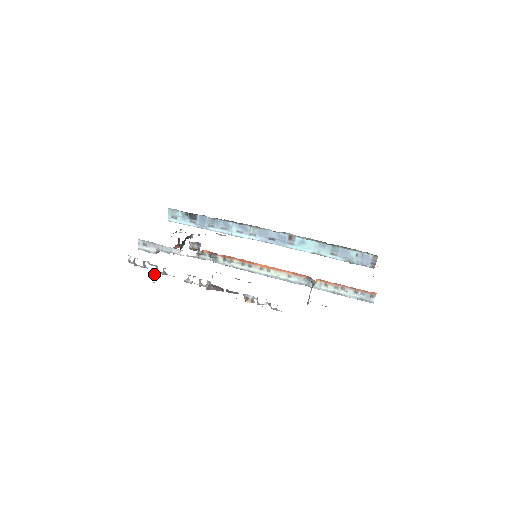
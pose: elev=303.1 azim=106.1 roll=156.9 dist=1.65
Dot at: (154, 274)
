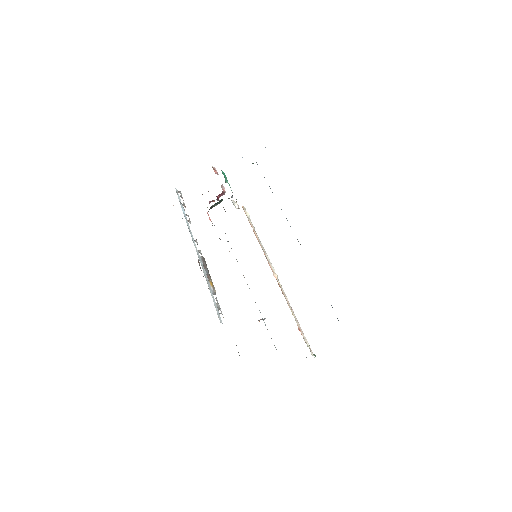
Dot at: occluded
